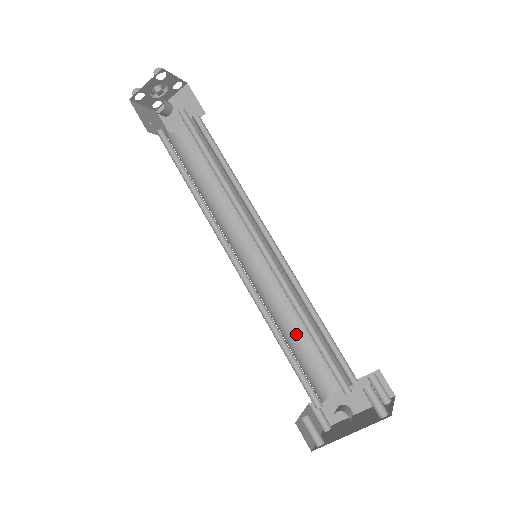
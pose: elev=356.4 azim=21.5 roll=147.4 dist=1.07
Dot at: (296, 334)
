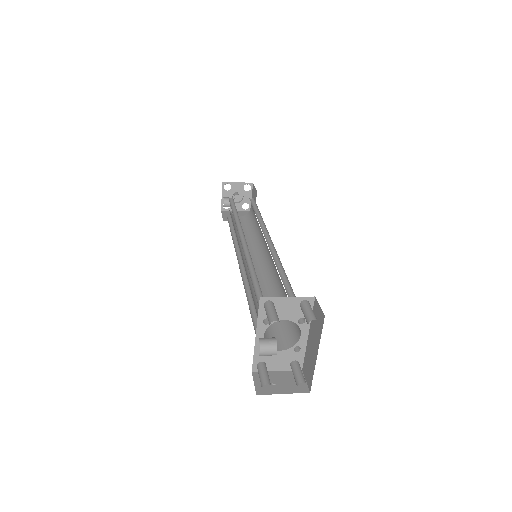
Dot at: occluded
